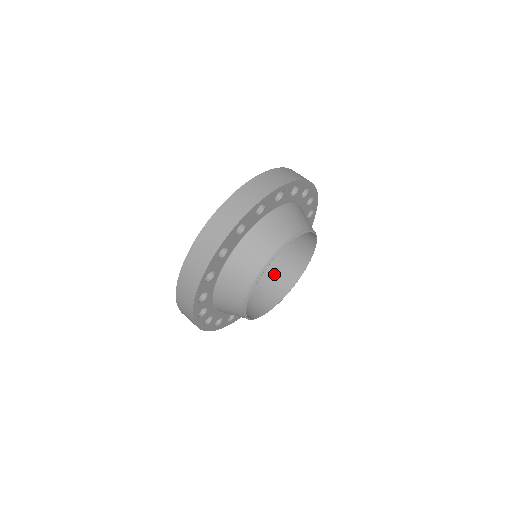
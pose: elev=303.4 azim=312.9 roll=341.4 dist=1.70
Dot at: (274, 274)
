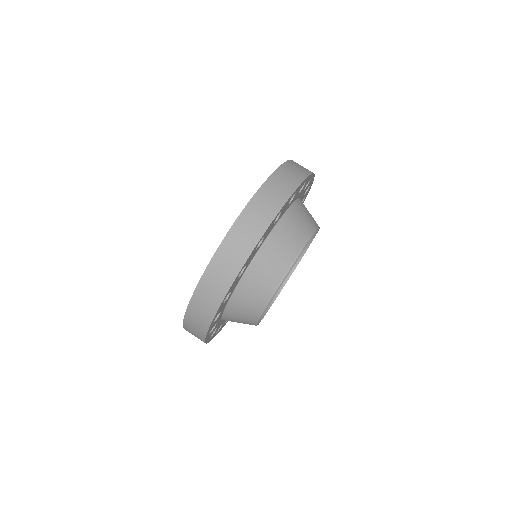
Dot at: occluded
